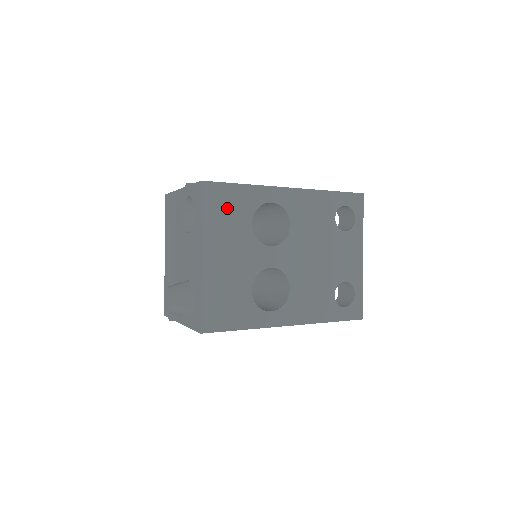
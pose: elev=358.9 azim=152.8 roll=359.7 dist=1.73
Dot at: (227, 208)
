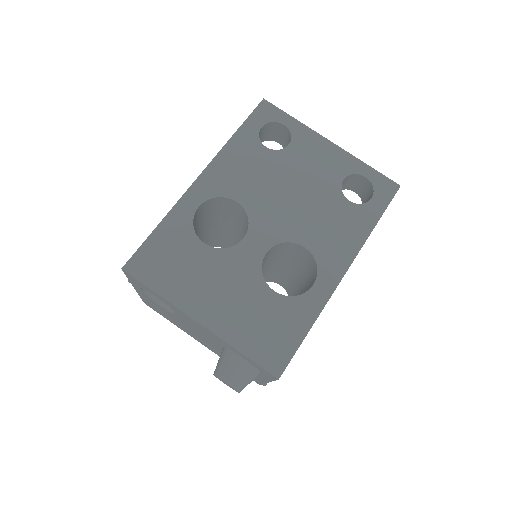
Dot at: (169, 260)
